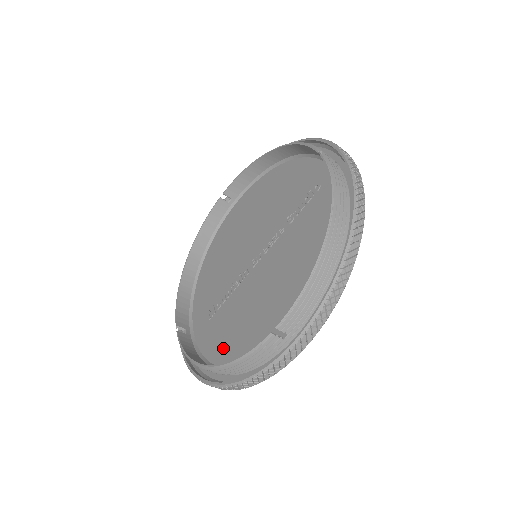
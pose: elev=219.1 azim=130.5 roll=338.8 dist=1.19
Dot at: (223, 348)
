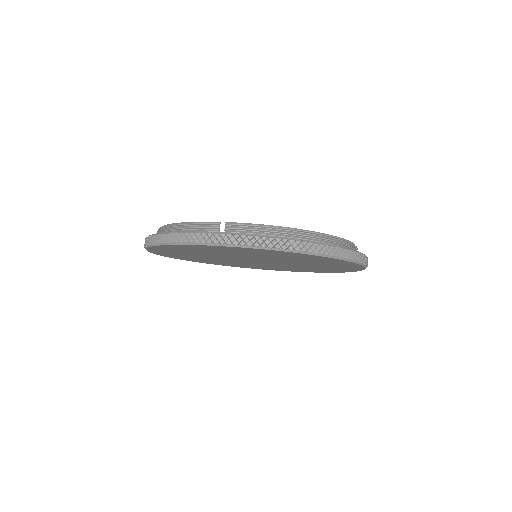
Dot at: occluded
